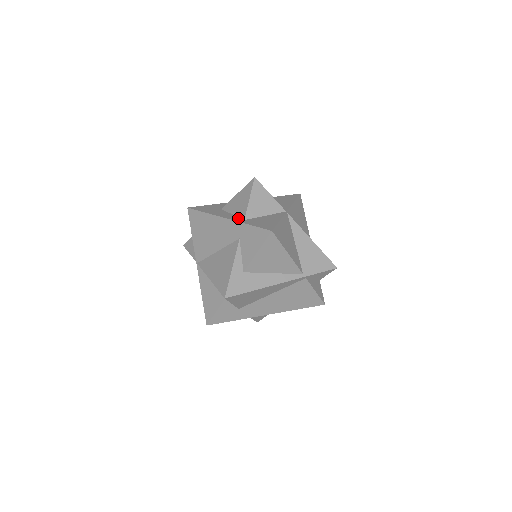
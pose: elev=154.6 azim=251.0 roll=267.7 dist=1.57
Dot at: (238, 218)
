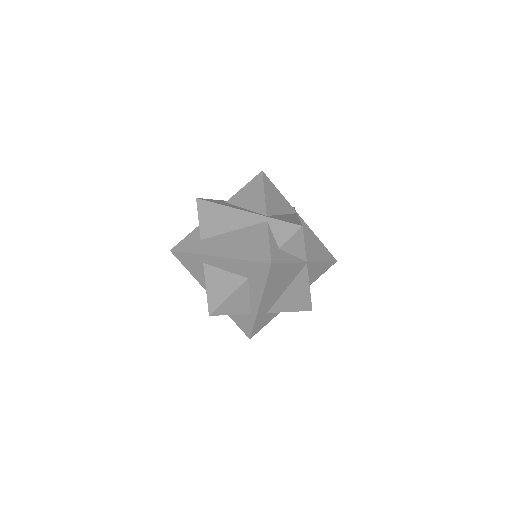
Dot at: occluded
